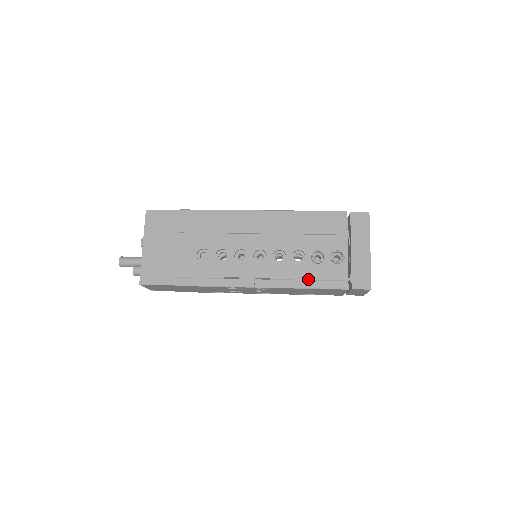
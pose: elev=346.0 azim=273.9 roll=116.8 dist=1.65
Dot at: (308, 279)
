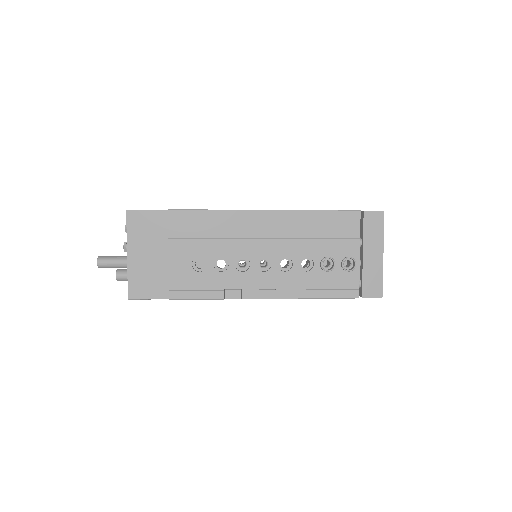
Dot at: (317, 289)
